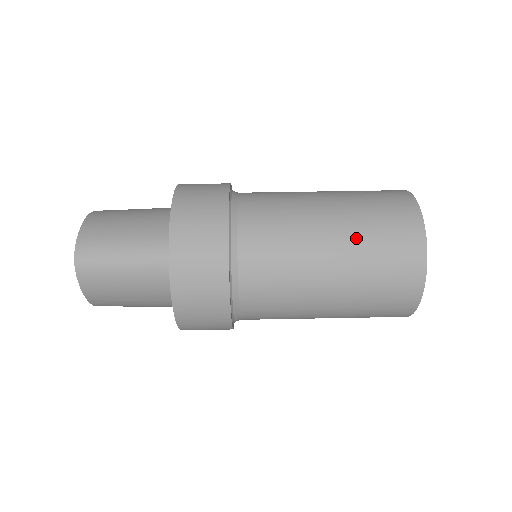
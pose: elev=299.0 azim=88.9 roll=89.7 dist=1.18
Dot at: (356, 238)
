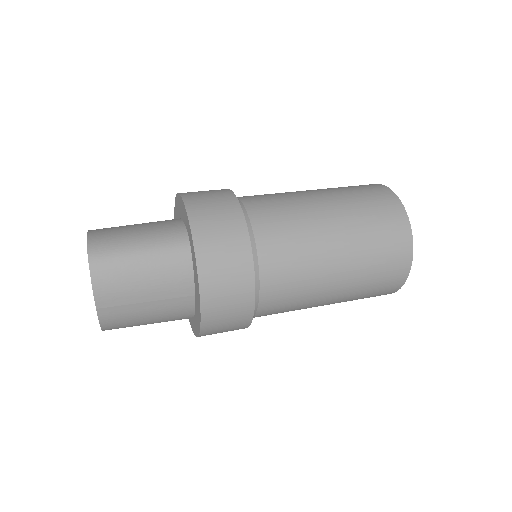
Dot at: (347, 206)
